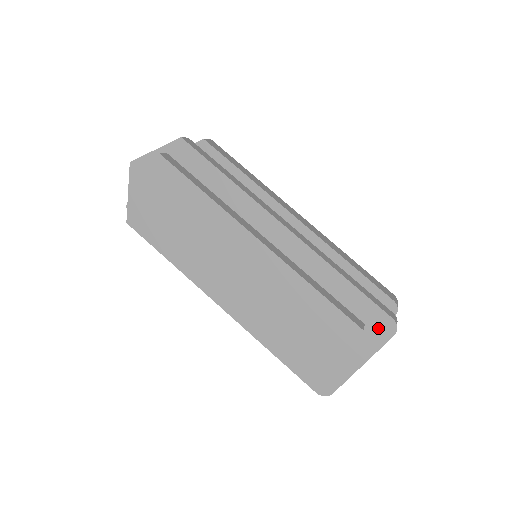
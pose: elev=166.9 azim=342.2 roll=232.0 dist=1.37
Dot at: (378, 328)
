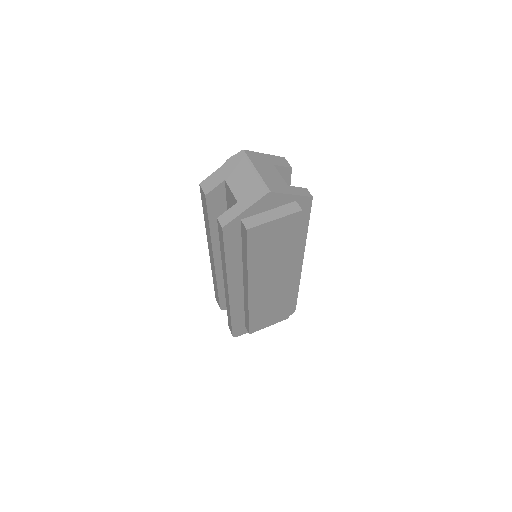
Dot at: occluded
